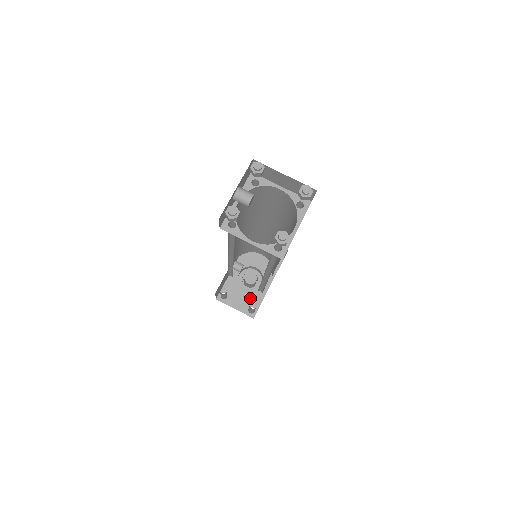
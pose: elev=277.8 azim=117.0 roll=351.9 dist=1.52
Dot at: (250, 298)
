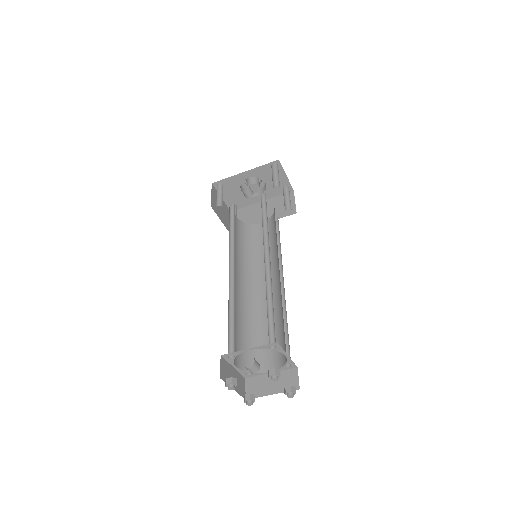
Dot at: (240, 199)
